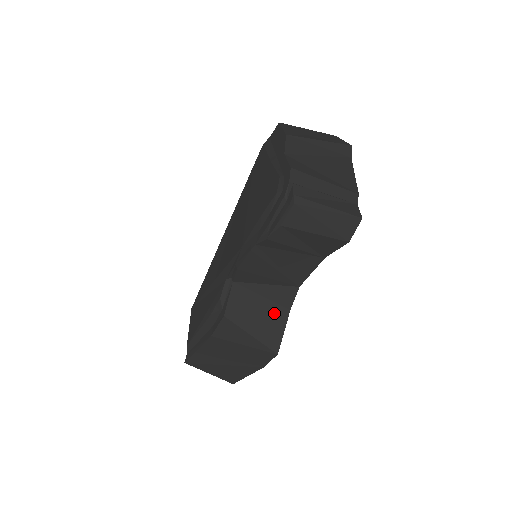
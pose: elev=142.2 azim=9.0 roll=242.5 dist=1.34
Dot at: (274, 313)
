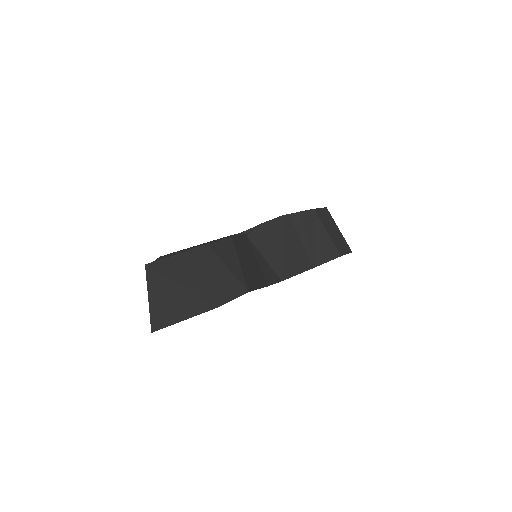
Dot at: (259, 274)
